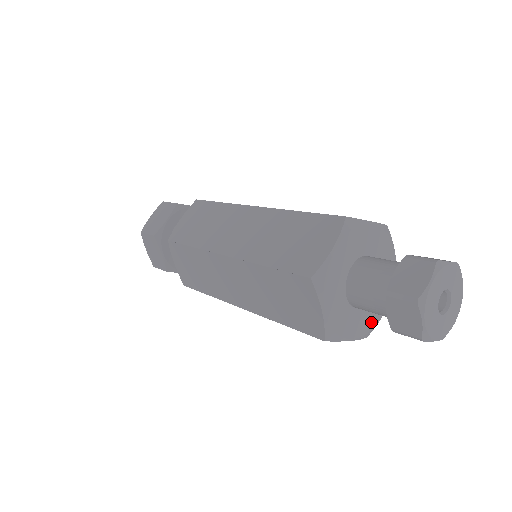
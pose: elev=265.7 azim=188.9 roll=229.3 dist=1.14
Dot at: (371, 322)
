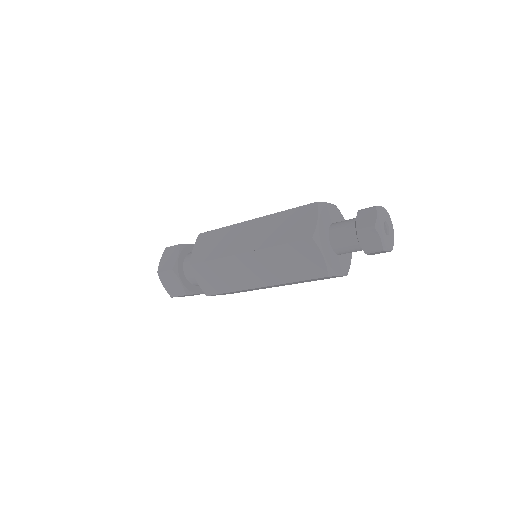
Dot at: occluded
